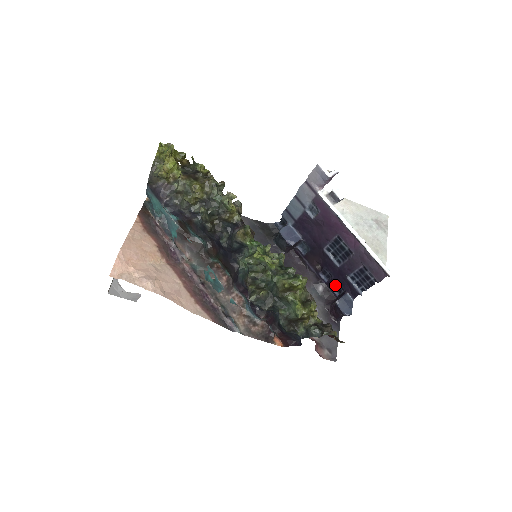
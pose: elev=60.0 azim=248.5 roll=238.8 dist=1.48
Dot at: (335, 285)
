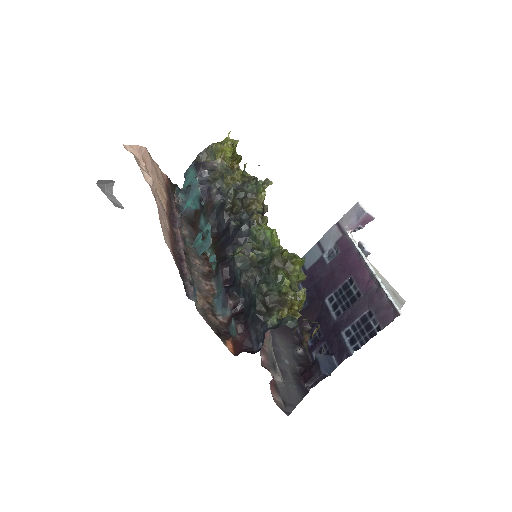
Dot at: (320, 350)
